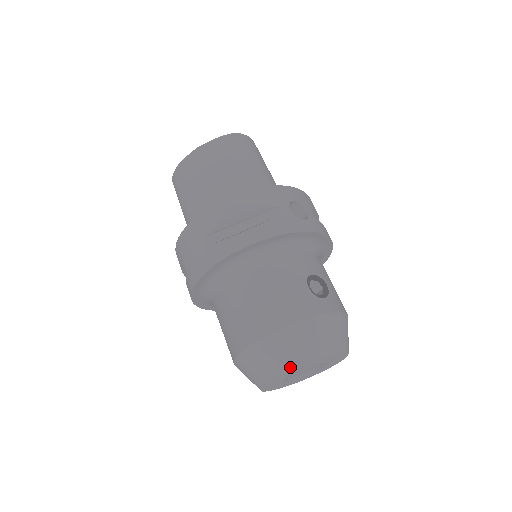
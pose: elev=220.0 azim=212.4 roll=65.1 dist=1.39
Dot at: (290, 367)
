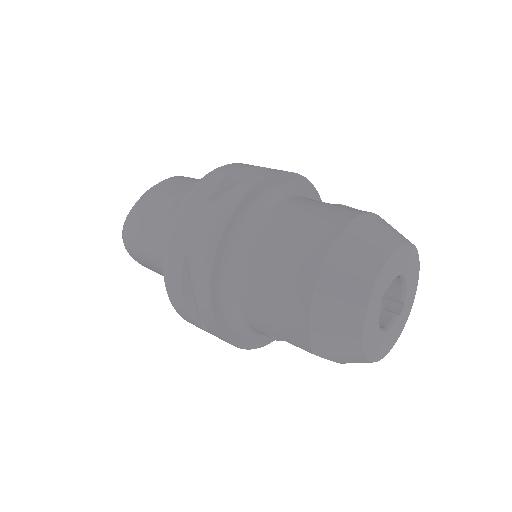
Dot at: (386, 255)
